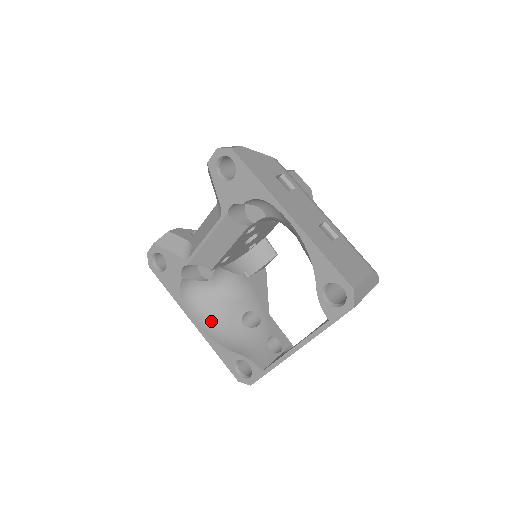
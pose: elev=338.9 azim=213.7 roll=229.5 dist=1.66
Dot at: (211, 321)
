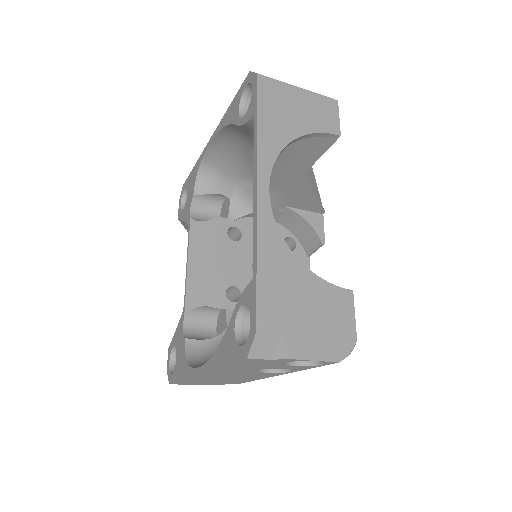
Dot at: occluded
